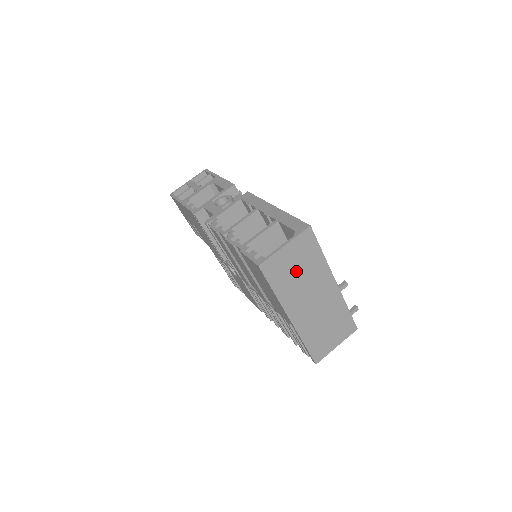
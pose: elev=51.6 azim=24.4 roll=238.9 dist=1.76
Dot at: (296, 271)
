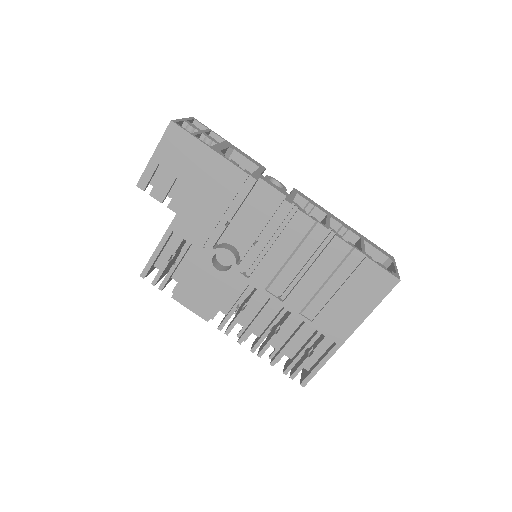
Dot at: occluded
